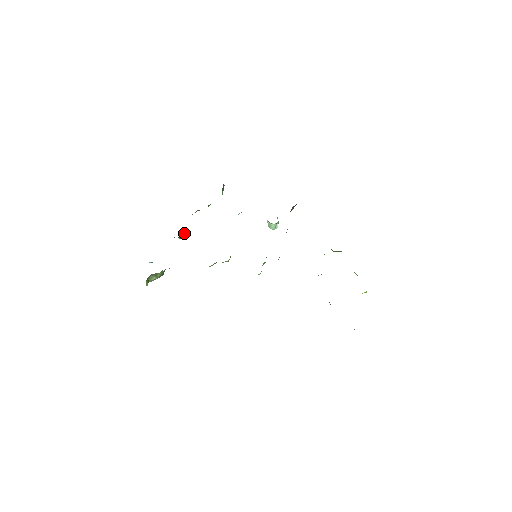
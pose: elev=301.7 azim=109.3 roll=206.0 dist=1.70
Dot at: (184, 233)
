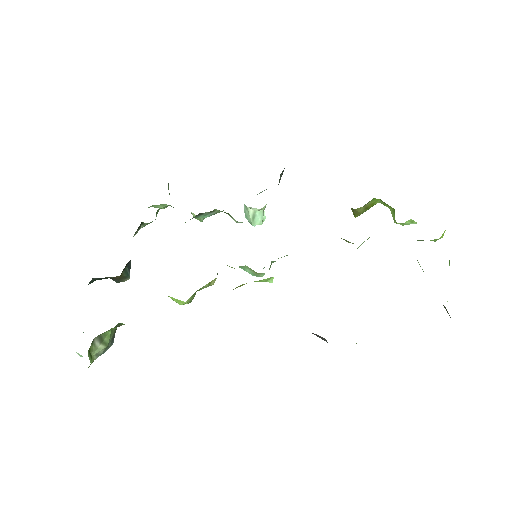
Dot at: (129, 265)
